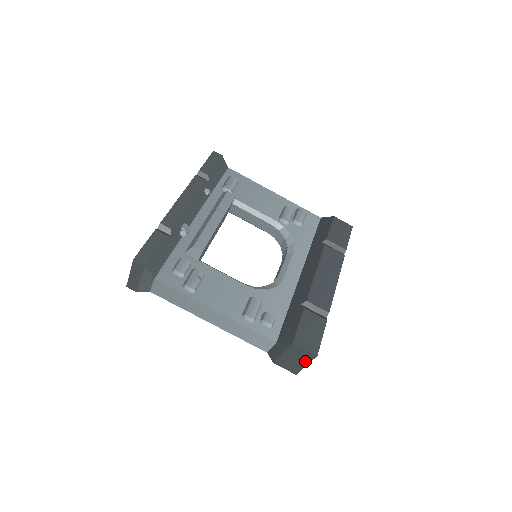
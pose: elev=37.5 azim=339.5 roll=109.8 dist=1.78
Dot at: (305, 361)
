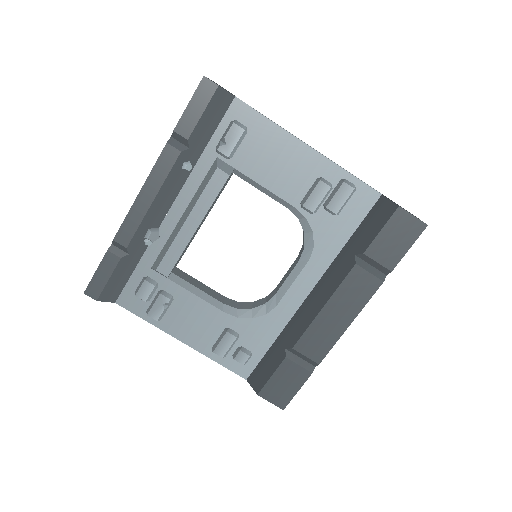
Dot at: occluded
